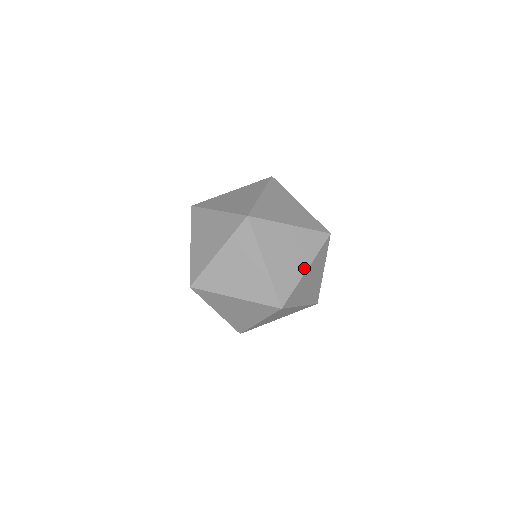
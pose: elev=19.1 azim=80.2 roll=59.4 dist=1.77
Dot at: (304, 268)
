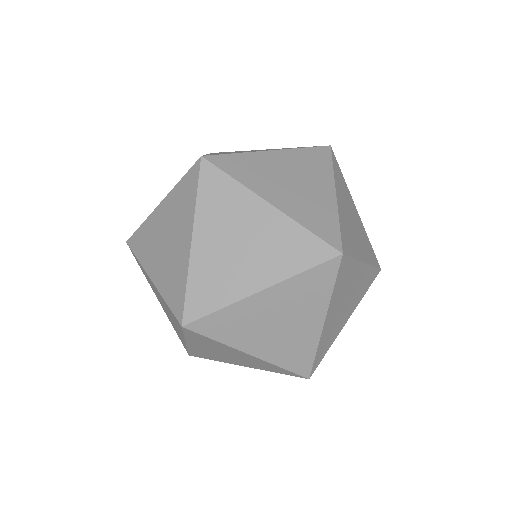
Dot at: occluded
